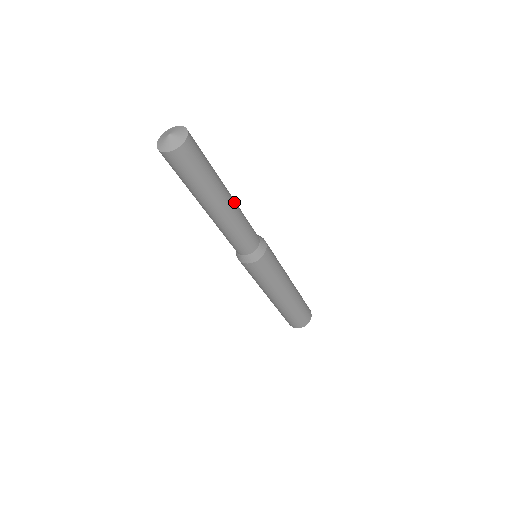
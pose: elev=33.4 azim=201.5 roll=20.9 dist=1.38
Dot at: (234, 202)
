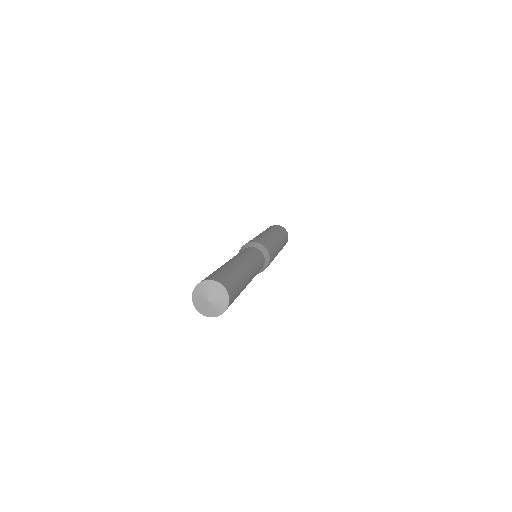
Dot at: (252, 271)
